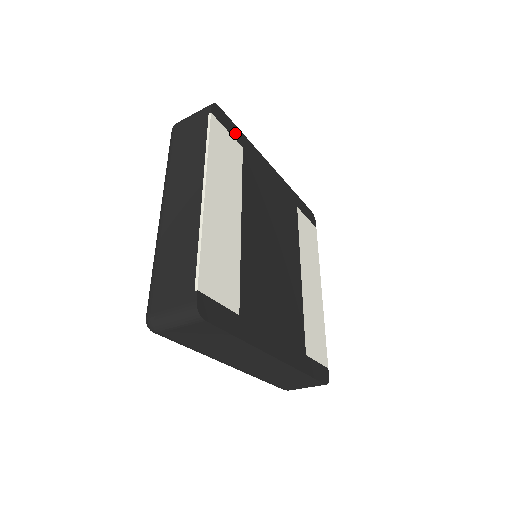
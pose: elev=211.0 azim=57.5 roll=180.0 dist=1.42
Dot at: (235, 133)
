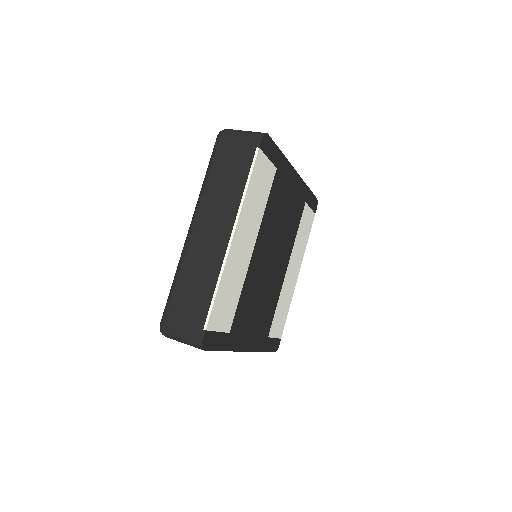
Dot at: (274, 156)
